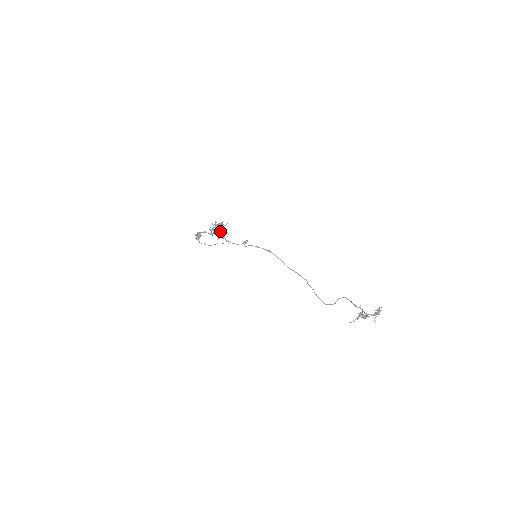
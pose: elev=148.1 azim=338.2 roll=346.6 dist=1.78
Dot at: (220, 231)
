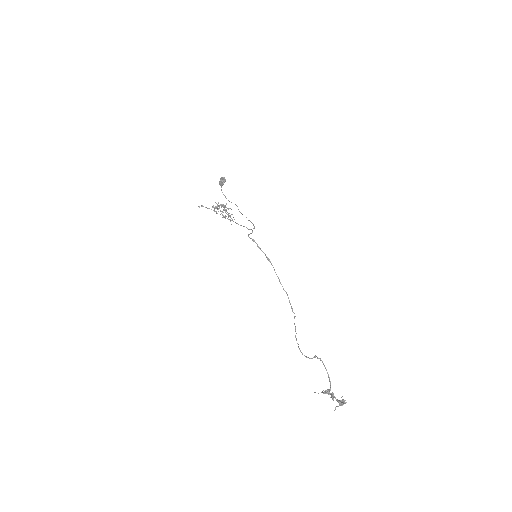
Dot at: occluded
